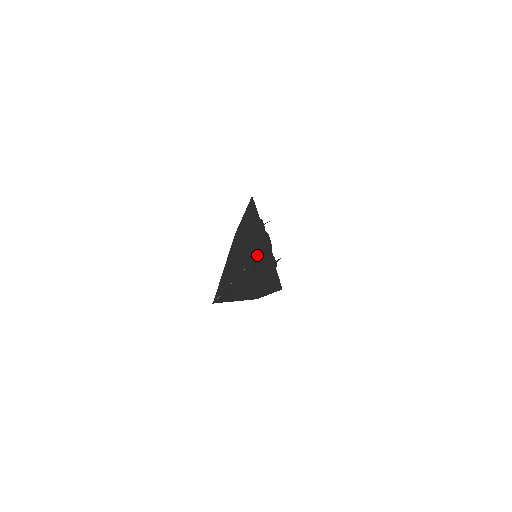
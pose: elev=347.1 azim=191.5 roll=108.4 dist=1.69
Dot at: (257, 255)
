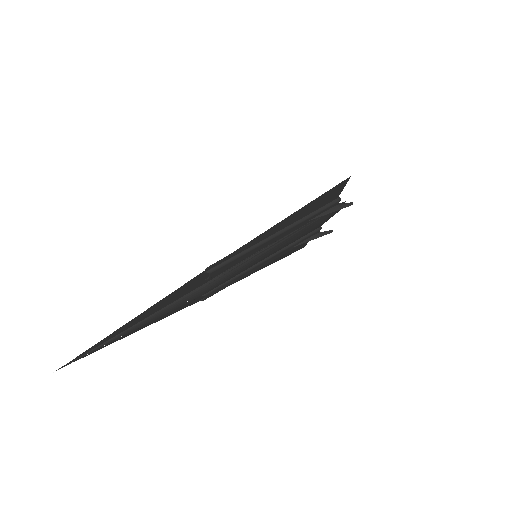
Dot at: (248, 266)
